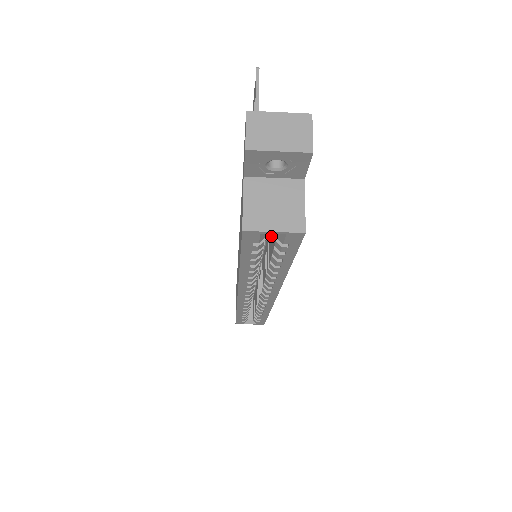
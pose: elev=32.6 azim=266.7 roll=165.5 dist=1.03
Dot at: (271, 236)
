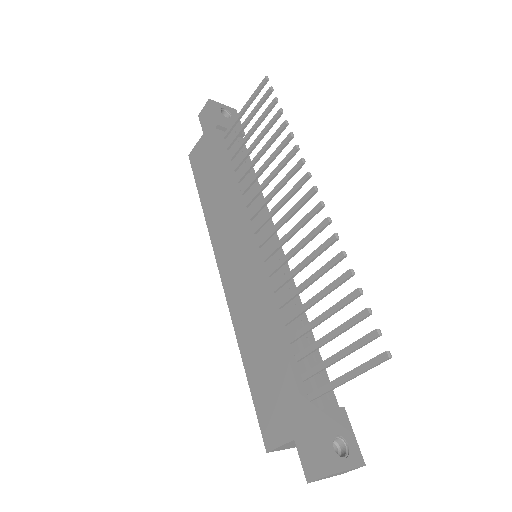
Dot at: occluded
